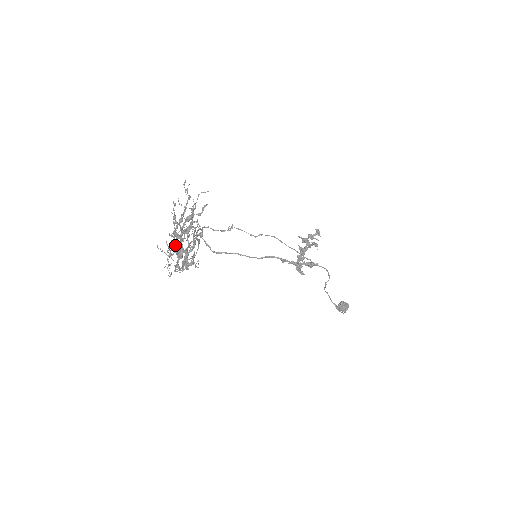
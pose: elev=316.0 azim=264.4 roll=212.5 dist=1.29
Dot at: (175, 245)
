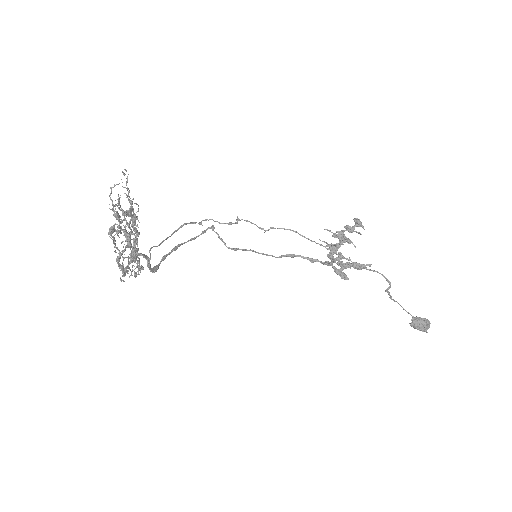
Dot at: (133, 245)
